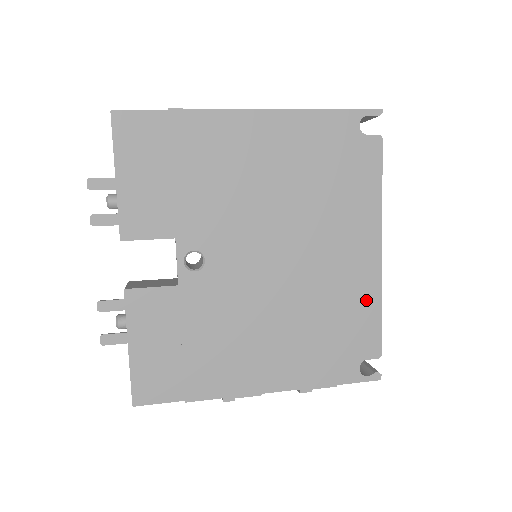
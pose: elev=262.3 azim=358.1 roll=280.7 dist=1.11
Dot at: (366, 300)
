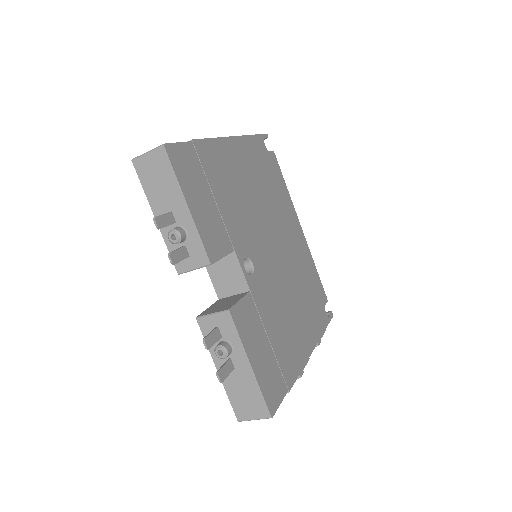
Dot at: (310, 264)
